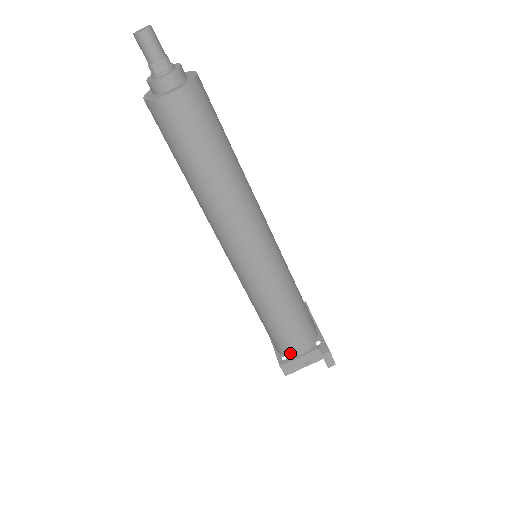
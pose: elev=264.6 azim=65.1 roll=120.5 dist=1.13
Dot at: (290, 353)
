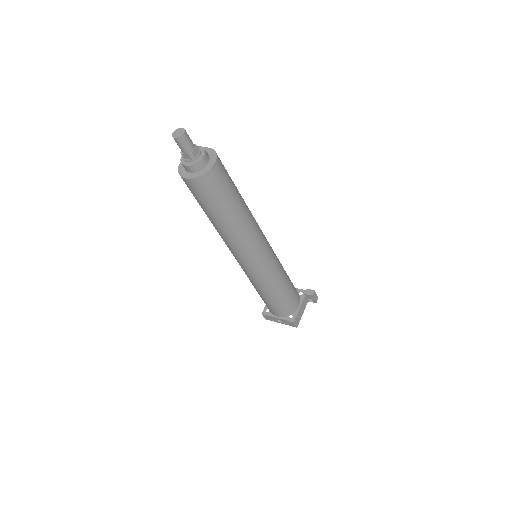
Dot at: (293, 310)
